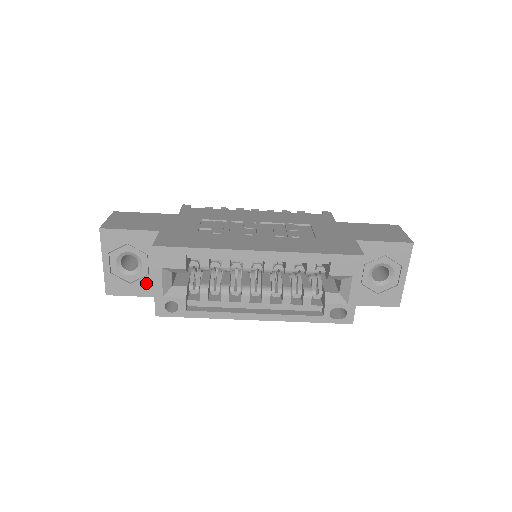
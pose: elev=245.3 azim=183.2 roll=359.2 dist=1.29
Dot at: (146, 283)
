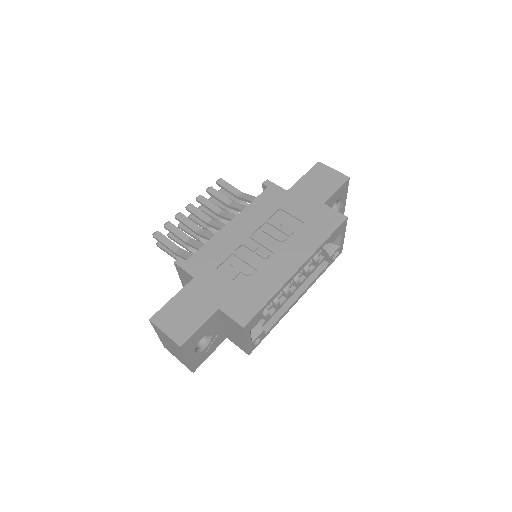
Dot at: (216, 341)
